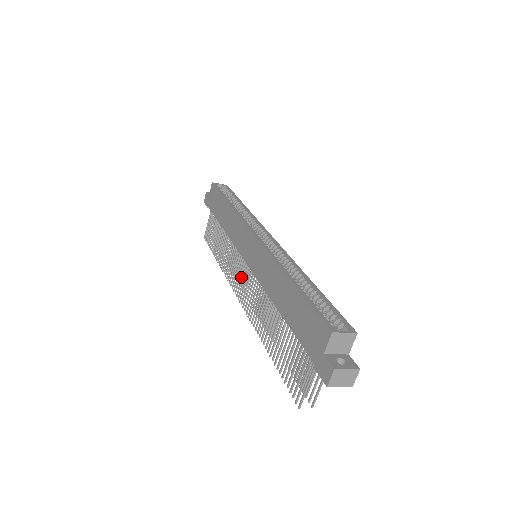
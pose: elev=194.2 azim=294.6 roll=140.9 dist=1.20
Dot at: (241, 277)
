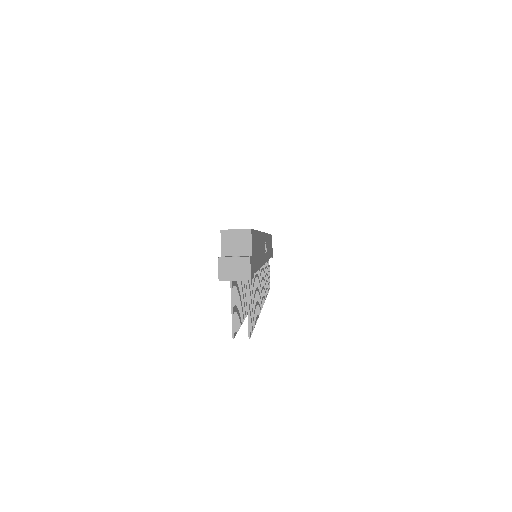
Dot at: occluded
